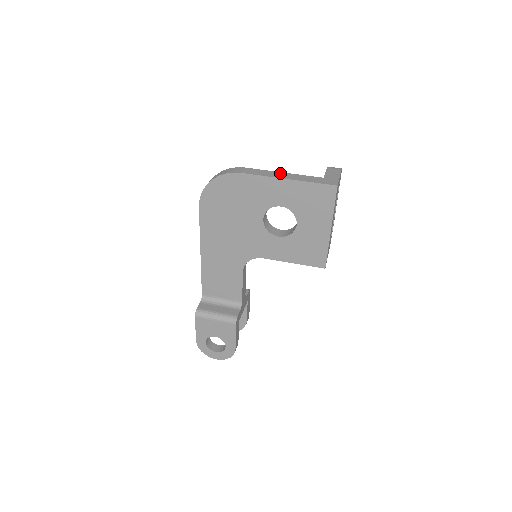
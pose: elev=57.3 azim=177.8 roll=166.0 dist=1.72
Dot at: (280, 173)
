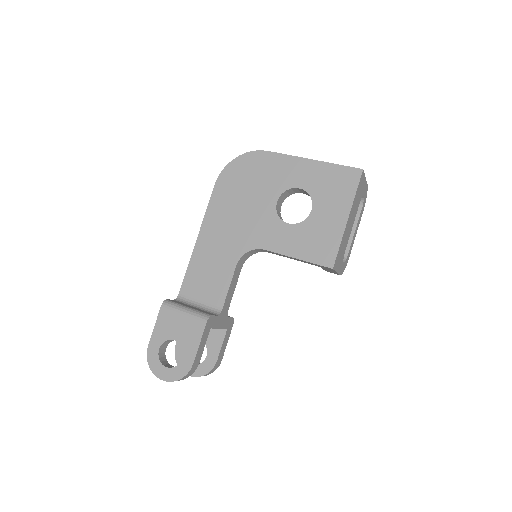
Dot at: occluded
